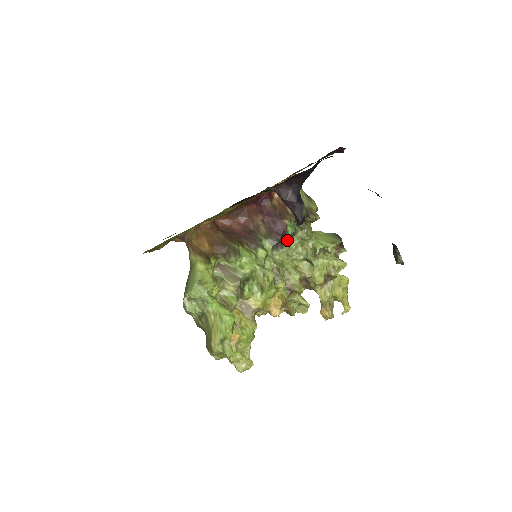
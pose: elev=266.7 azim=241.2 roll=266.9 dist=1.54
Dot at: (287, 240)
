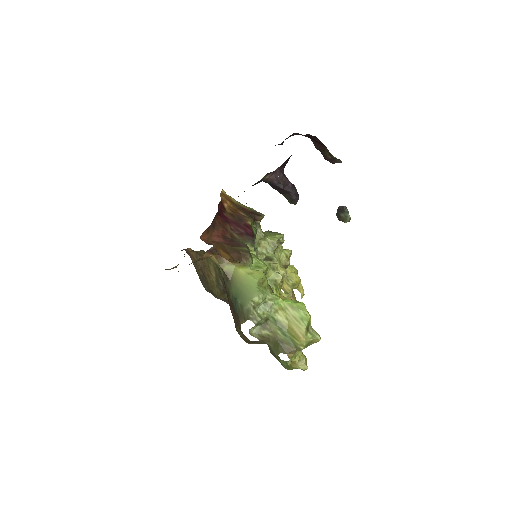
Dot at: (254, 241)
